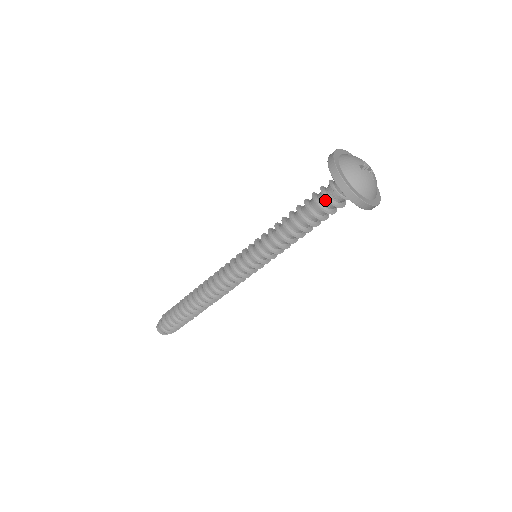
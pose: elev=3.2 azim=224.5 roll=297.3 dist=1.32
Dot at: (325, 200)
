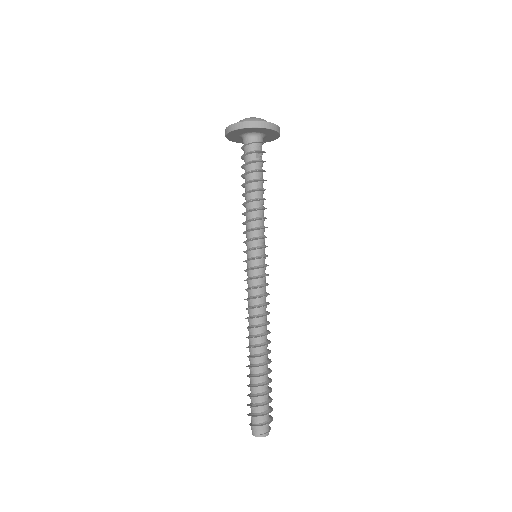
Dot at: (244, 159)
